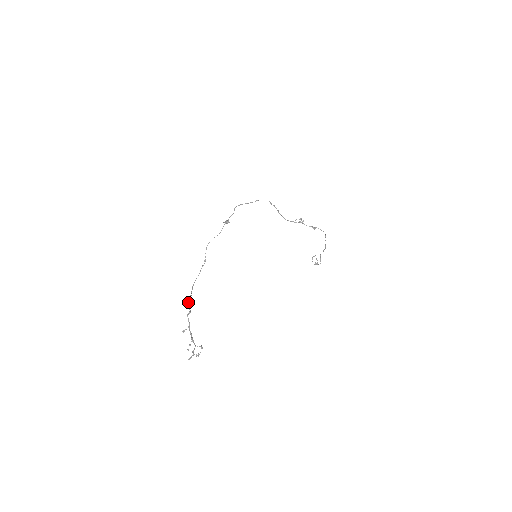
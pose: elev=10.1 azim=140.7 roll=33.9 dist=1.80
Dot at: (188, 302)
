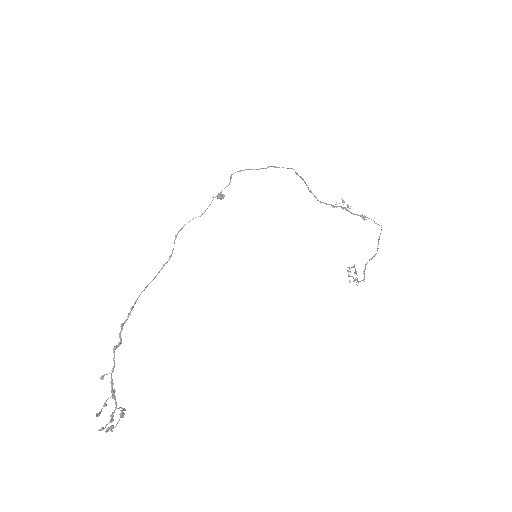
Dot at: (121, 325)
